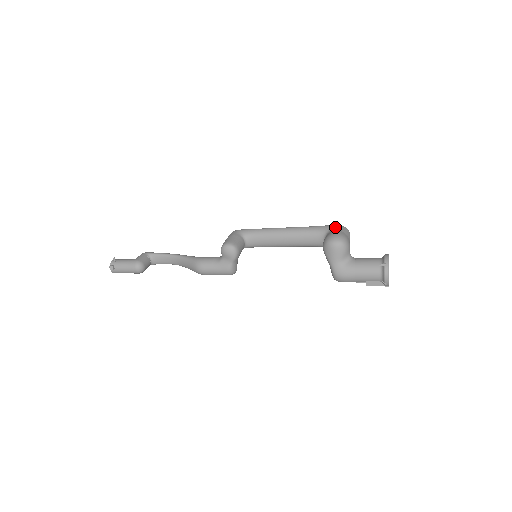
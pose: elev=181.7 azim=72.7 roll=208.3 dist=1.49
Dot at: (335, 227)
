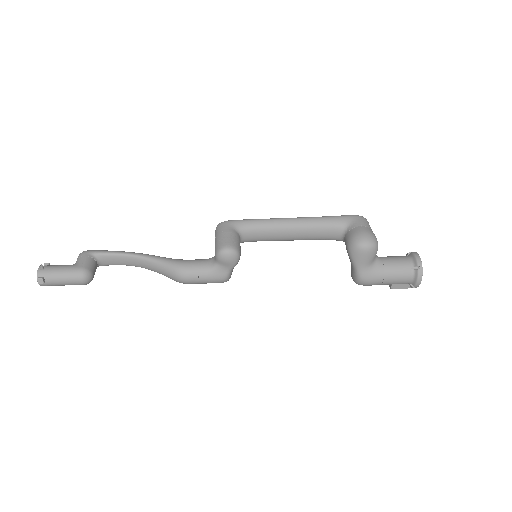
Dot at: (356, 220)
